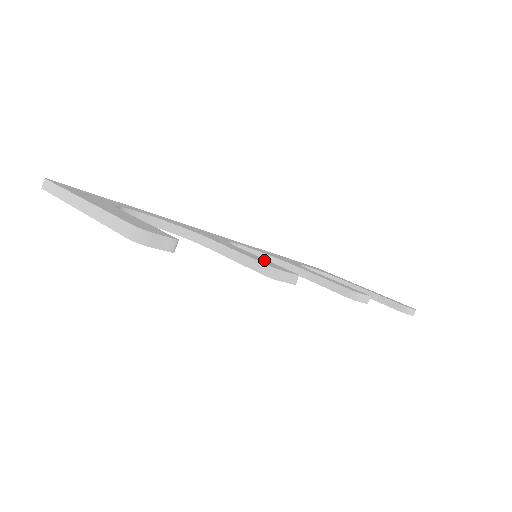
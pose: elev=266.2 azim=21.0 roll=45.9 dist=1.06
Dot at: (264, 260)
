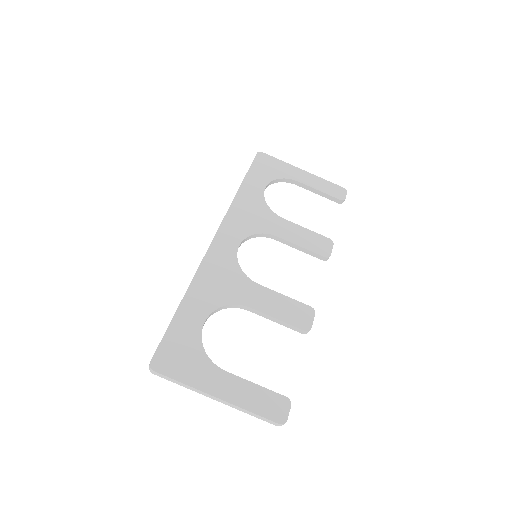
Dot at: (289, 305)
